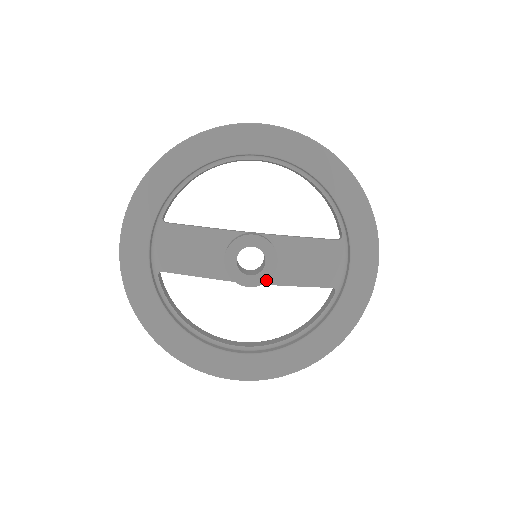
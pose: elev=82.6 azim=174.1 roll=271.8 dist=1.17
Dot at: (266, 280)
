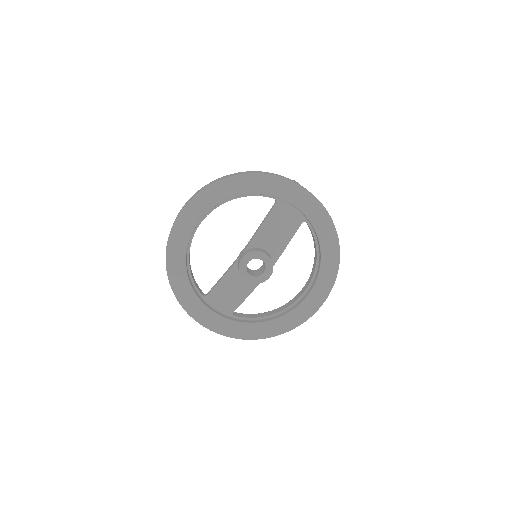
Dot at: (272, 265)
